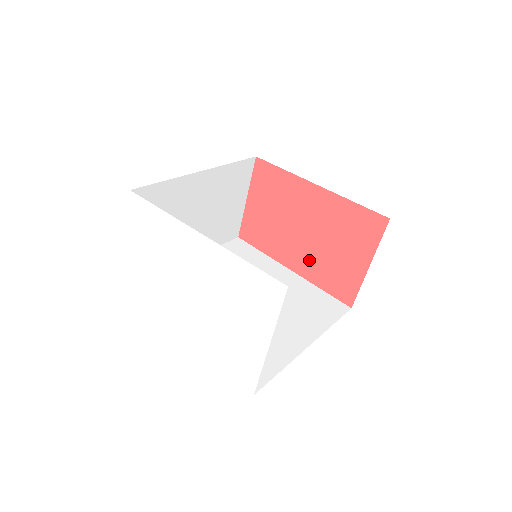
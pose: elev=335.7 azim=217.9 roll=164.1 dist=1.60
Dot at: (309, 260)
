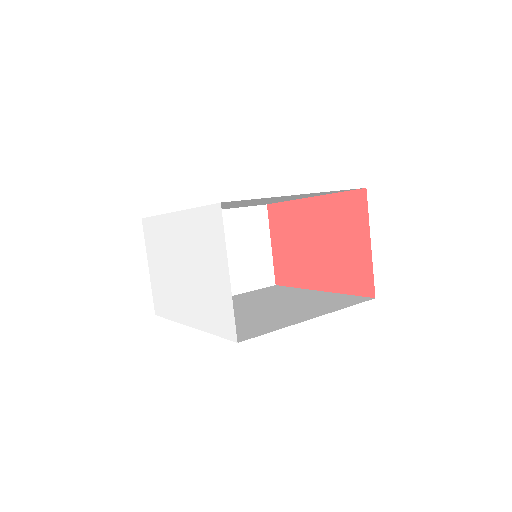
Dot at: (328, 270)
